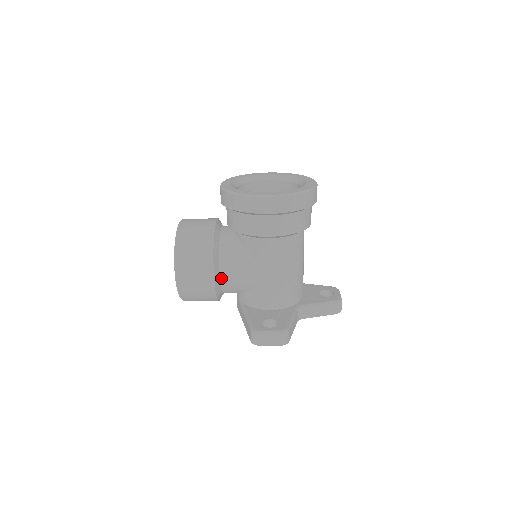
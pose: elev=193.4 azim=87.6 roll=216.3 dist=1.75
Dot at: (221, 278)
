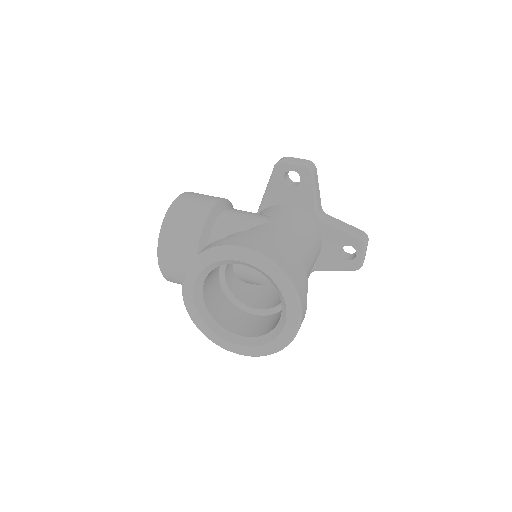
Dot at: occluded
